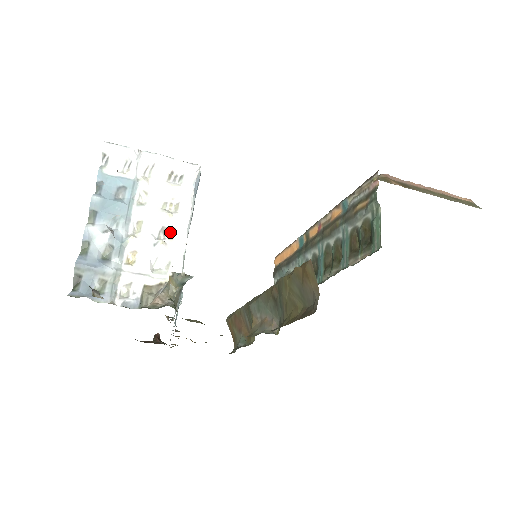
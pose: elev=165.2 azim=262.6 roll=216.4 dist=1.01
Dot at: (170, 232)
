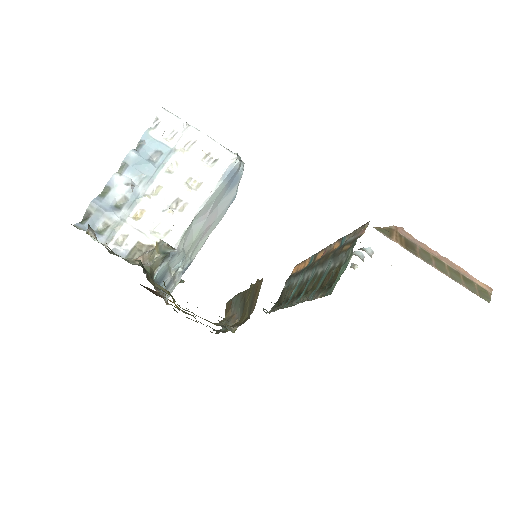
Dot at: (182, 205)
